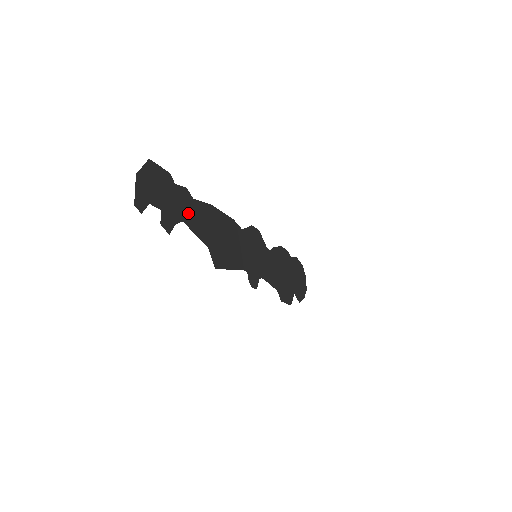
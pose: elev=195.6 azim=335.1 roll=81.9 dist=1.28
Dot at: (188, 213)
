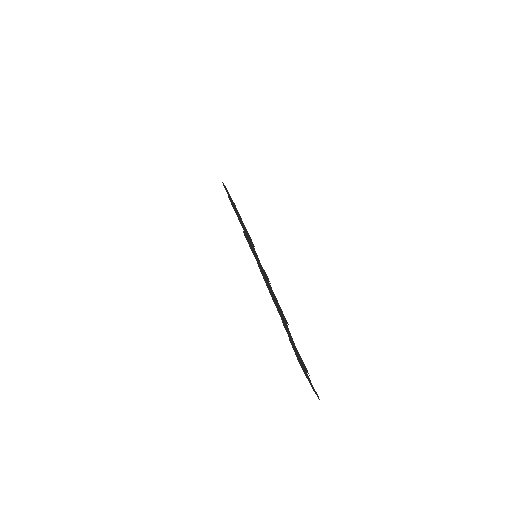
Dot at: (289, 334)
